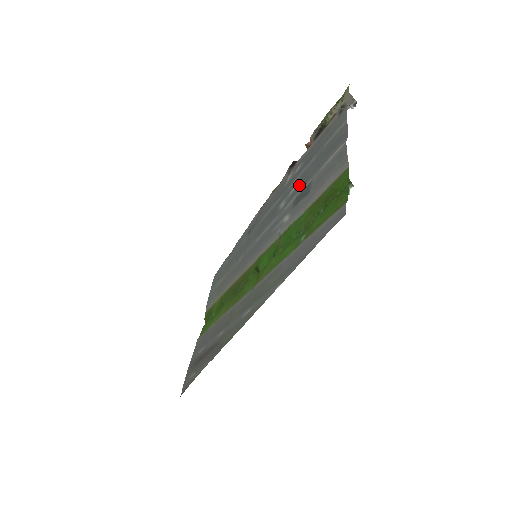
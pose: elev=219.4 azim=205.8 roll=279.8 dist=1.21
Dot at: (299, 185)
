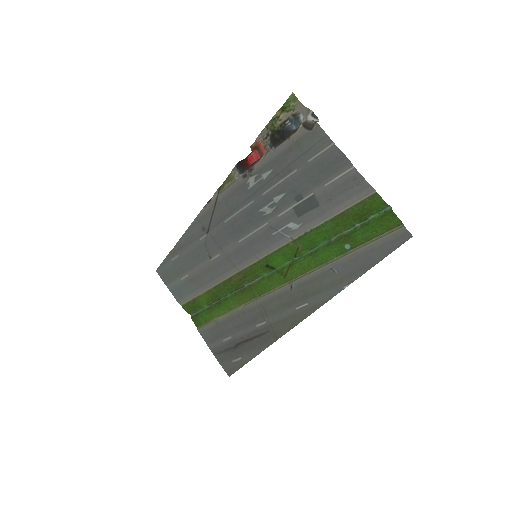
Dot at: (289, 195)
